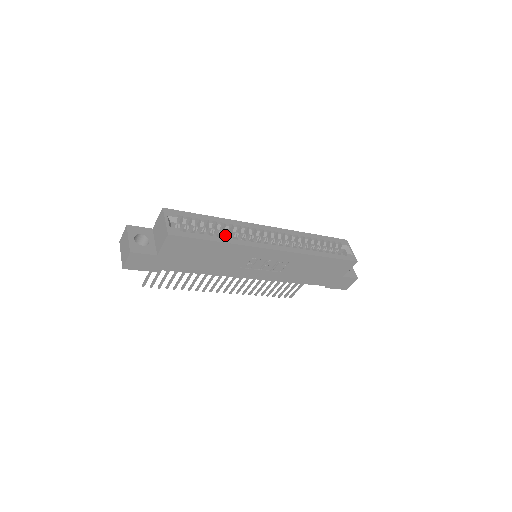
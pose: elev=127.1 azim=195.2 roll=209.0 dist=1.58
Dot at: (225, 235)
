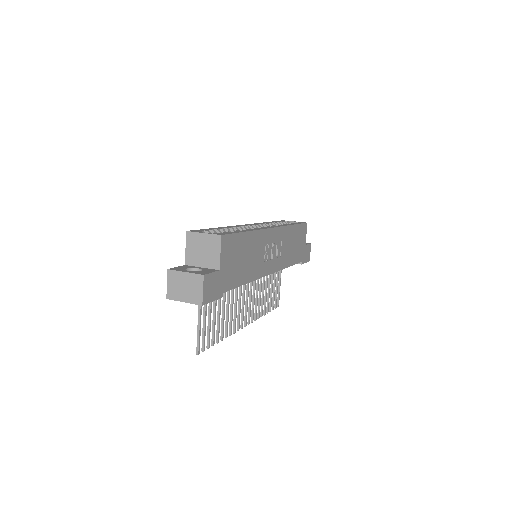
Dot at: occluded
